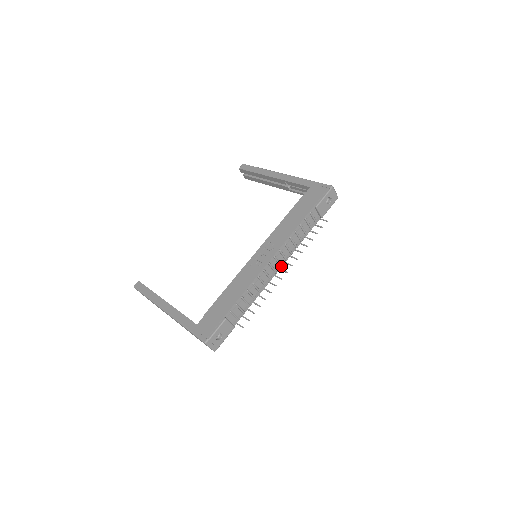
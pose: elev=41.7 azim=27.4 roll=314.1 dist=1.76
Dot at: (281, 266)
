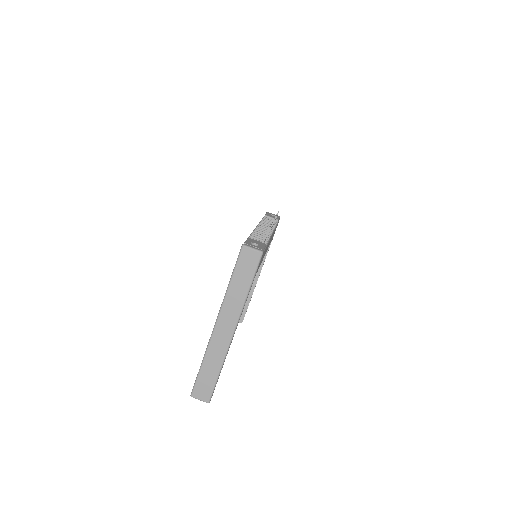
Dot at: (272, 230)
